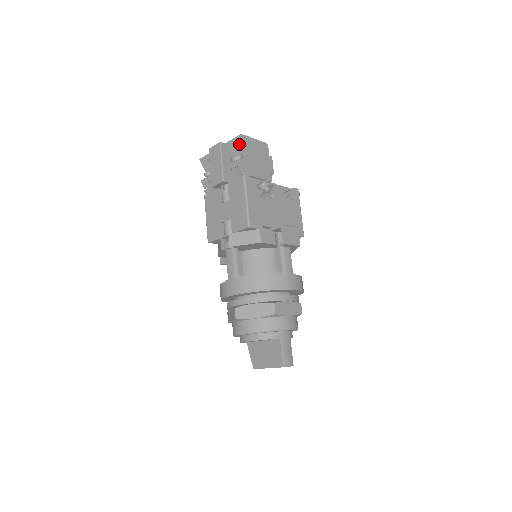
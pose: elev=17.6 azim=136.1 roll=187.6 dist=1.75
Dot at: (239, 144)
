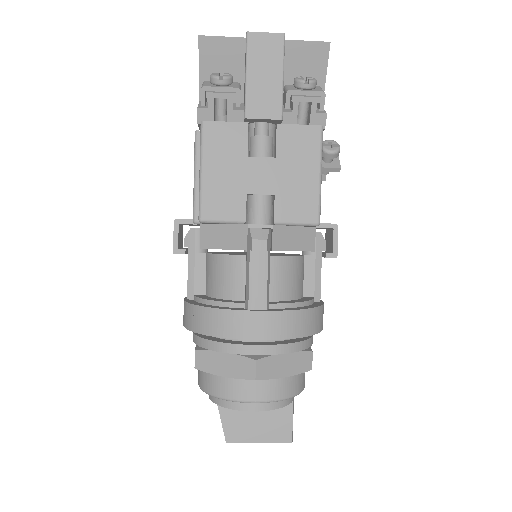
Dot at: (314, 57)
